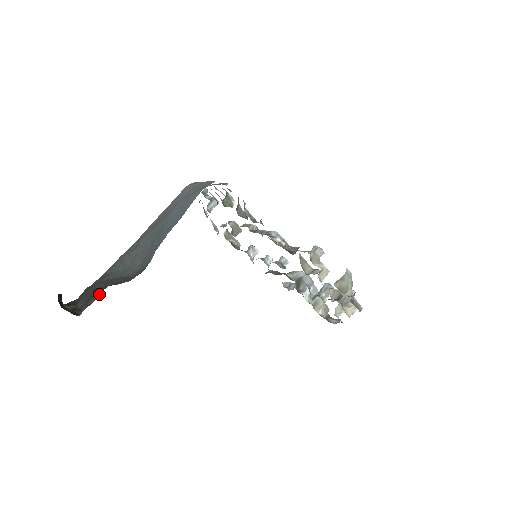
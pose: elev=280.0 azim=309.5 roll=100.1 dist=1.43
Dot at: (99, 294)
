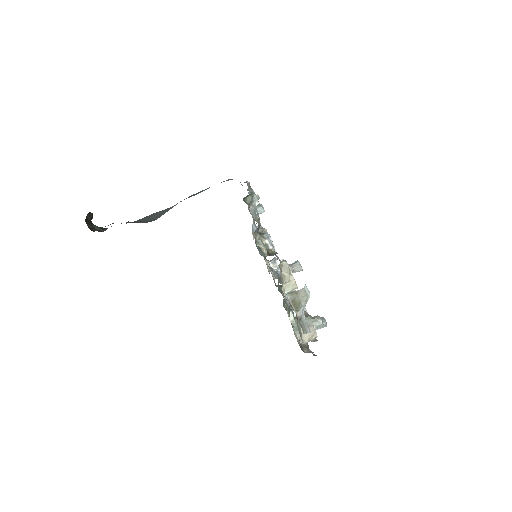
Dot at: (113, 223)
